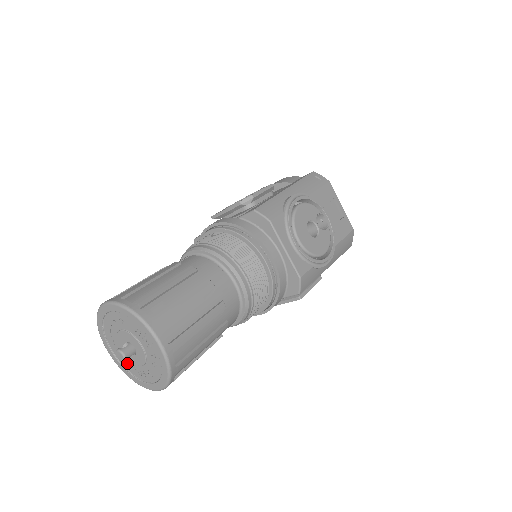
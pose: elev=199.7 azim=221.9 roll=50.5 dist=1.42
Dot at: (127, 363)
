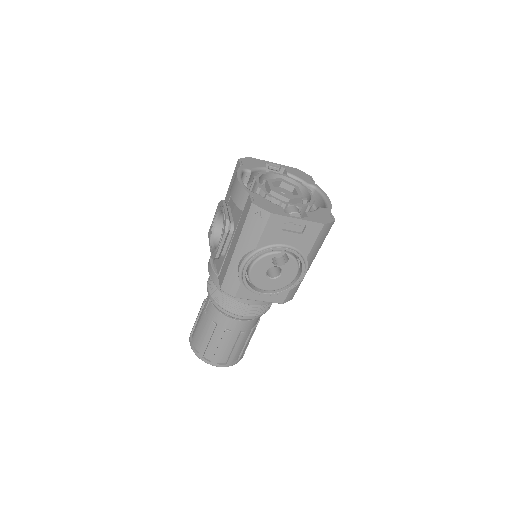
Dot at: occluded
